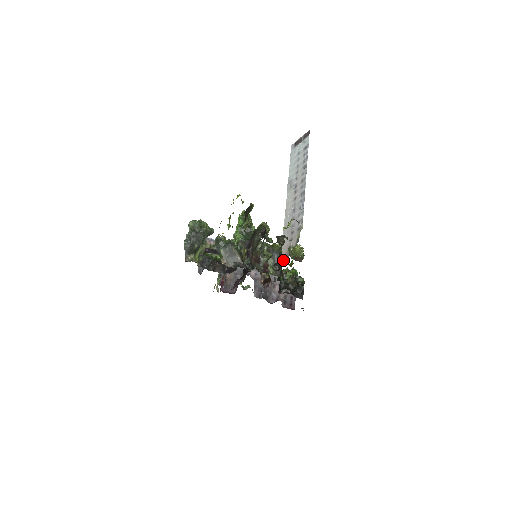
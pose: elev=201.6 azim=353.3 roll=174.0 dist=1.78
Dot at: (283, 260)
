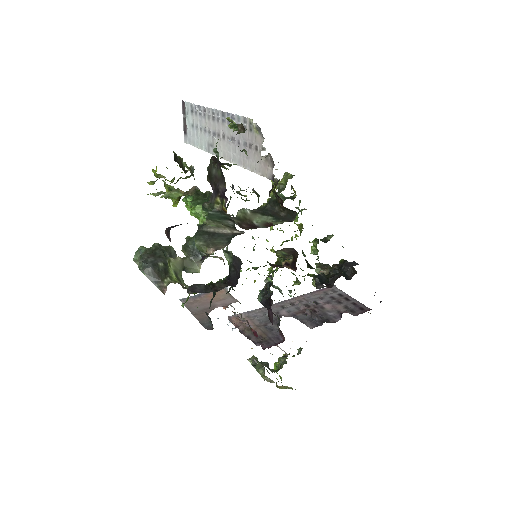
Dot at: (271, 173)
